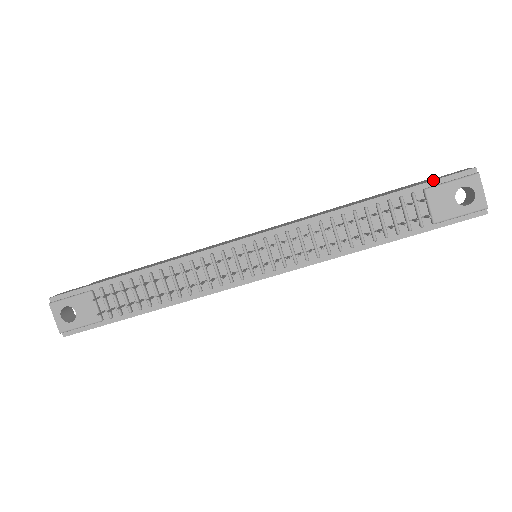
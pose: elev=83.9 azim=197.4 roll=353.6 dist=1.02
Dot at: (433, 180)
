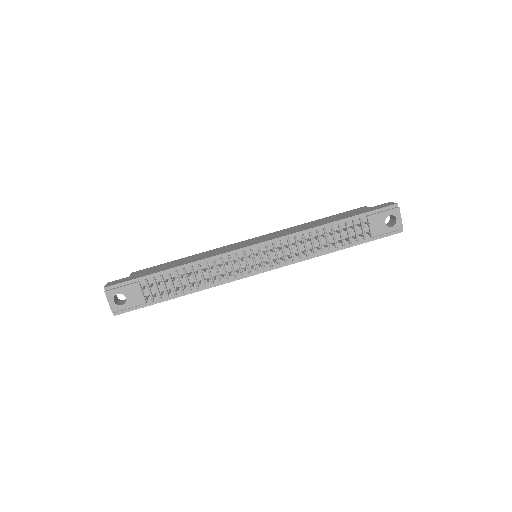
Dot at: (373, 210)
